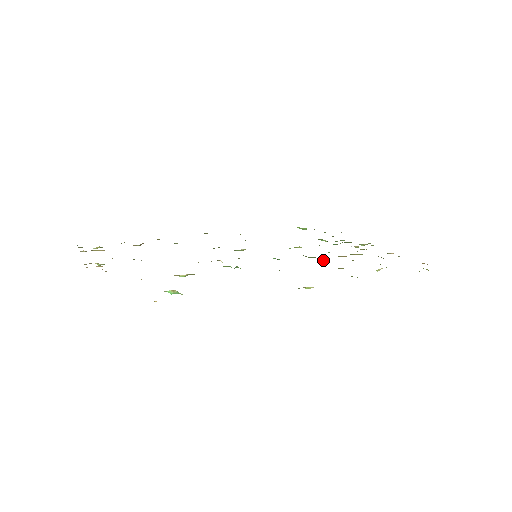
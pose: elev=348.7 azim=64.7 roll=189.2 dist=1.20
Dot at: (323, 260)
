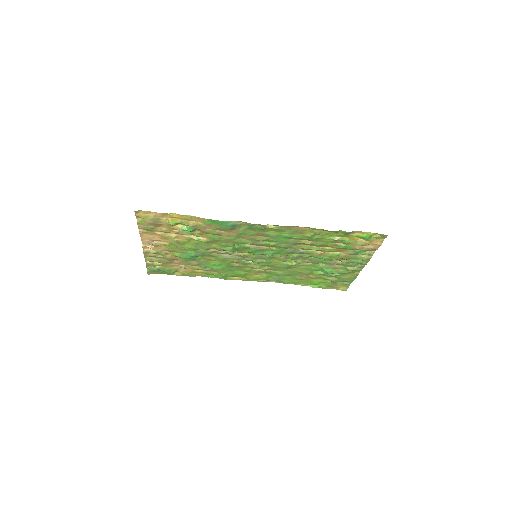
Dot at: (303, 251)
